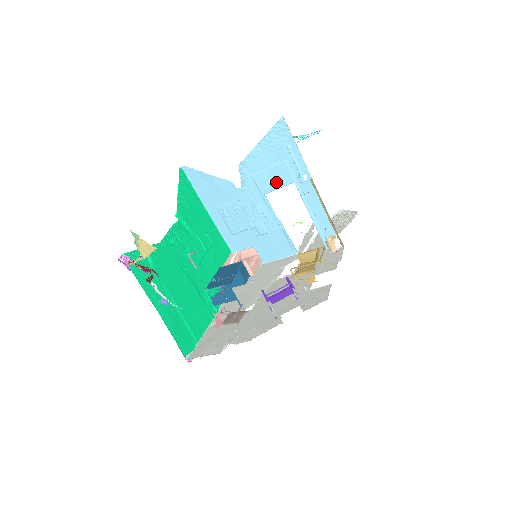
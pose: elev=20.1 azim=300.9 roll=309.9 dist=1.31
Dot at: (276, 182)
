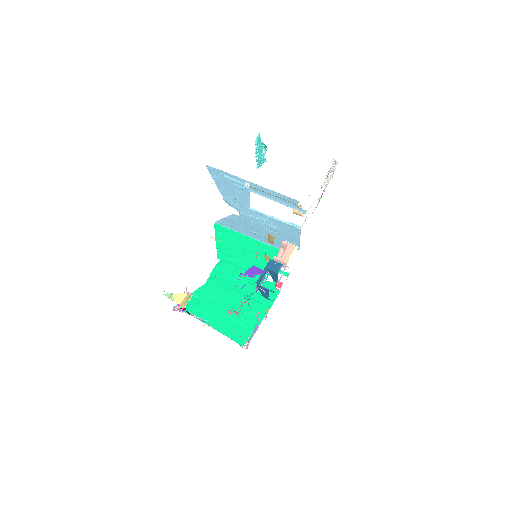
Dot at: (244, 198)
